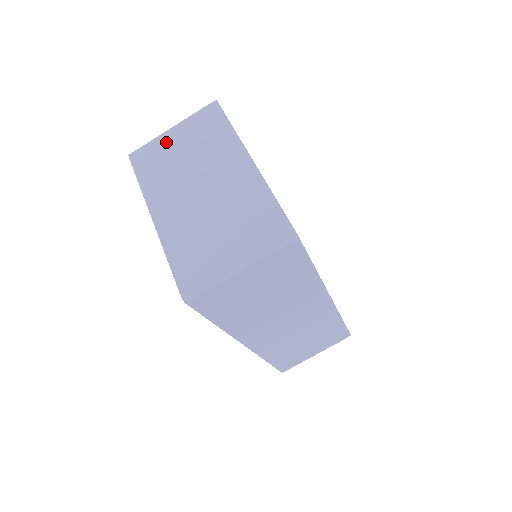
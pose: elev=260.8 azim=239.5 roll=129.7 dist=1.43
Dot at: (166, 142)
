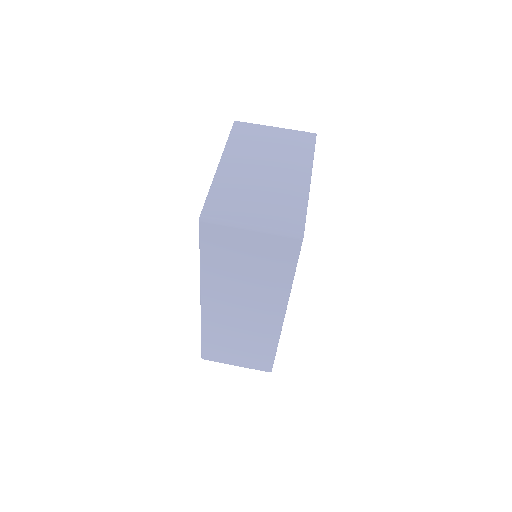
Dot at: (265, 131)
